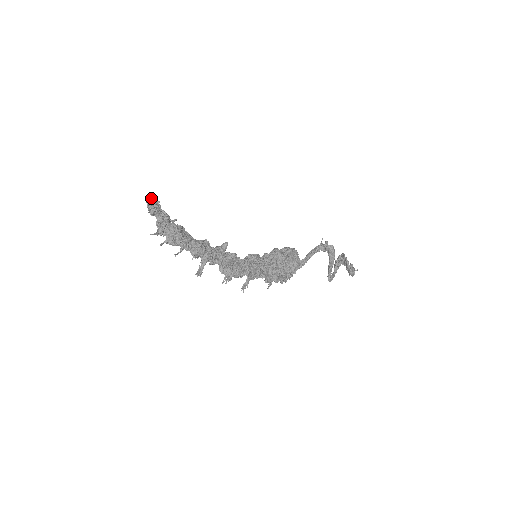
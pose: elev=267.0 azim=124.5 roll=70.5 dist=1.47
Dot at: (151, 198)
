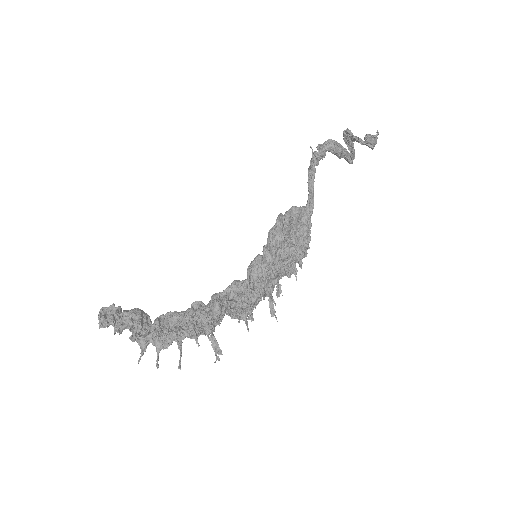
Dot at: (102, 317)
